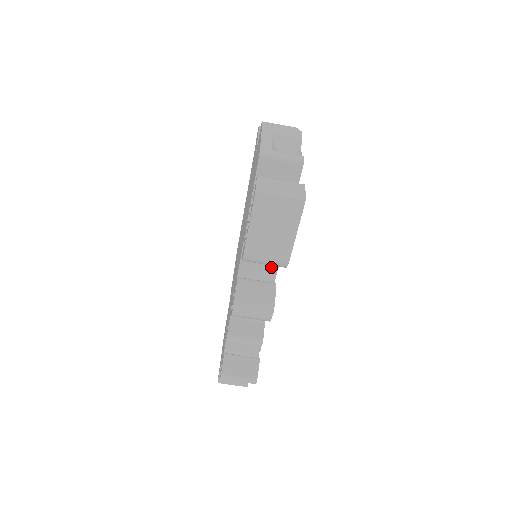
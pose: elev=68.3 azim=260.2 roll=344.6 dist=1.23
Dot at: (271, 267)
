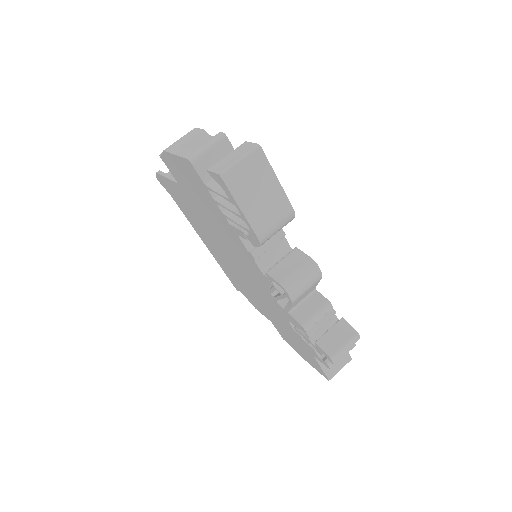
Dot at: (279, 241)
